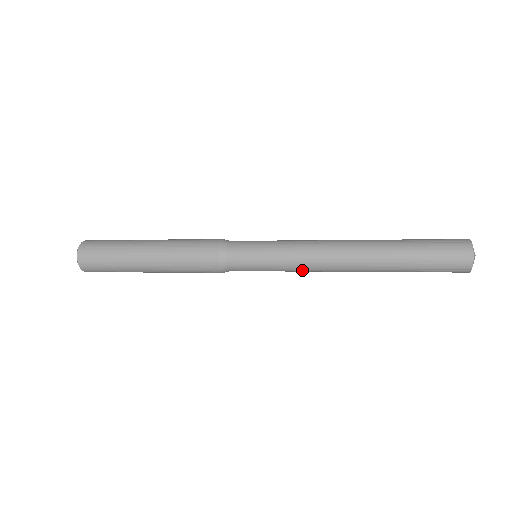
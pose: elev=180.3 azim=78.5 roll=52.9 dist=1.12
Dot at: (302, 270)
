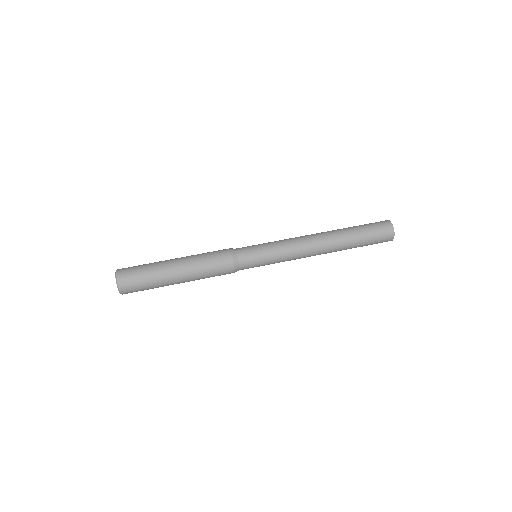
Dot at: (290, 260)
